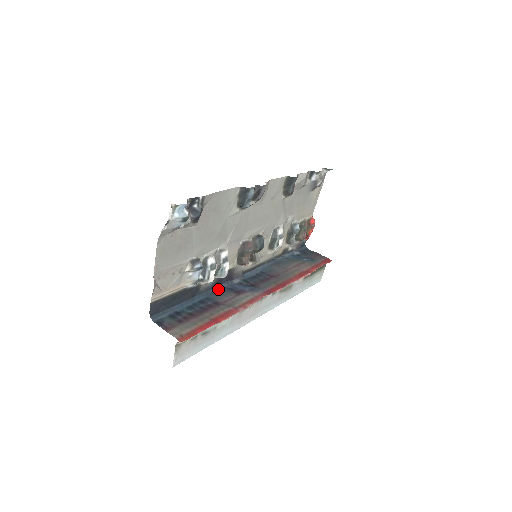
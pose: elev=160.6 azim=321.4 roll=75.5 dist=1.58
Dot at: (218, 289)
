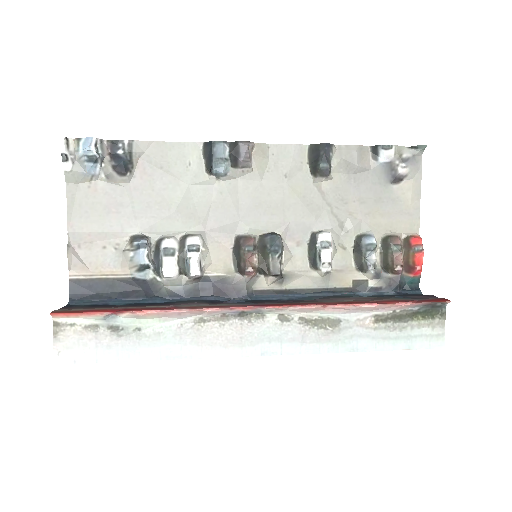
Dot at: (195, 300)
